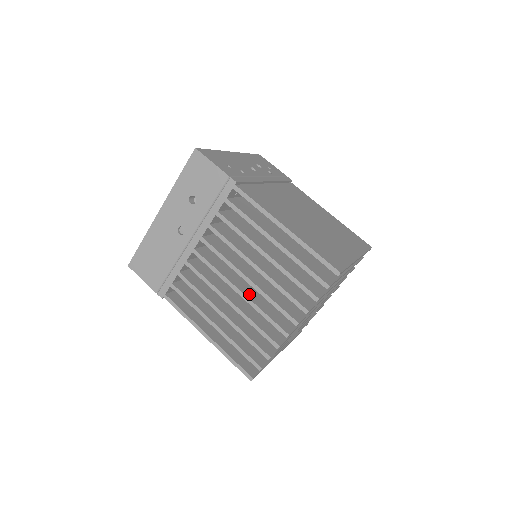
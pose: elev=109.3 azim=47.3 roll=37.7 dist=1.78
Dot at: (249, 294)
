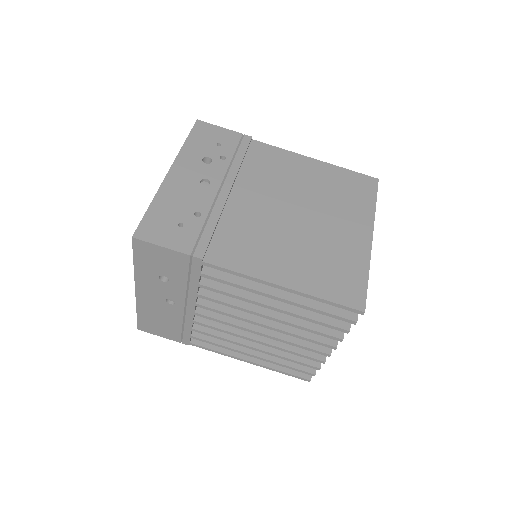
Dot at: (273, 330)
